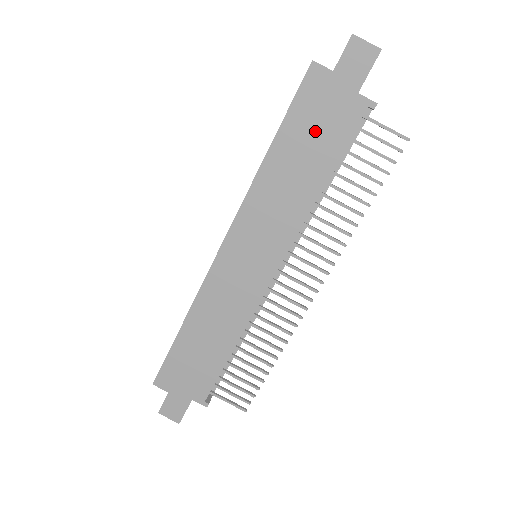
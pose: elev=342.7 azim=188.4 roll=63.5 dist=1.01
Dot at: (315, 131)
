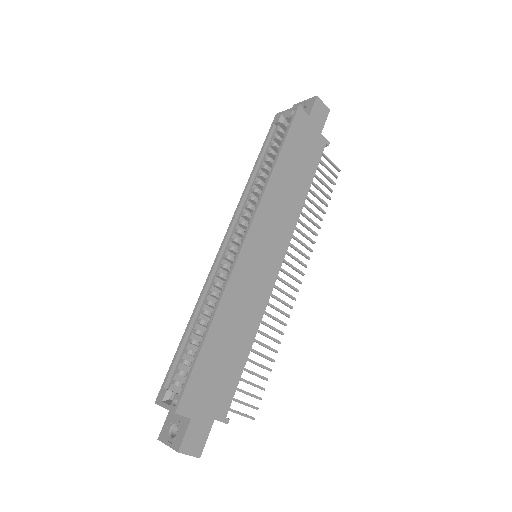
Dot at: (302, 153)
